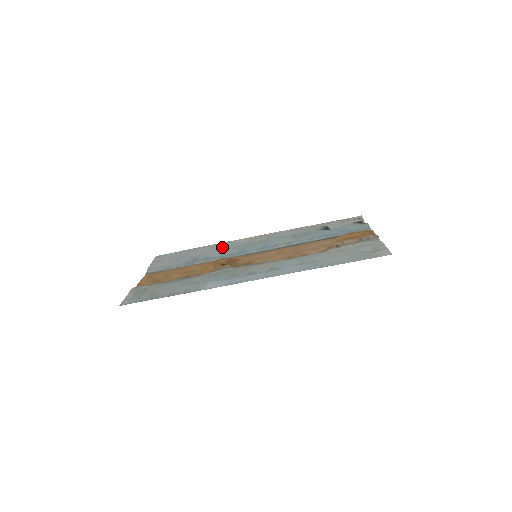
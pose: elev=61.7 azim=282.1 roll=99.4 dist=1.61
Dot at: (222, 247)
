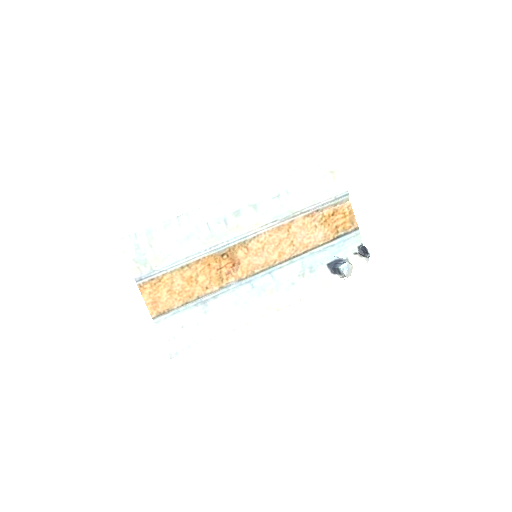
Dot at: (237, 312)
